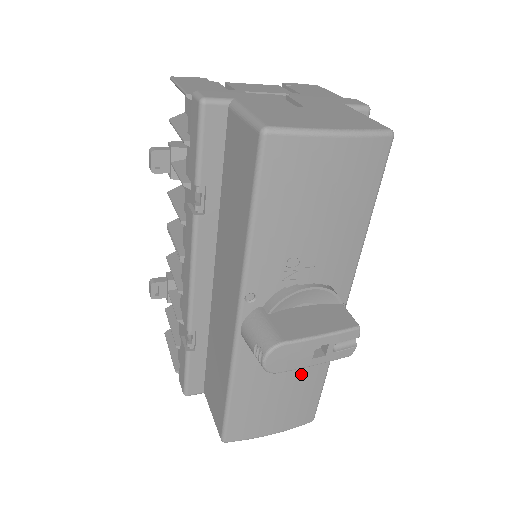
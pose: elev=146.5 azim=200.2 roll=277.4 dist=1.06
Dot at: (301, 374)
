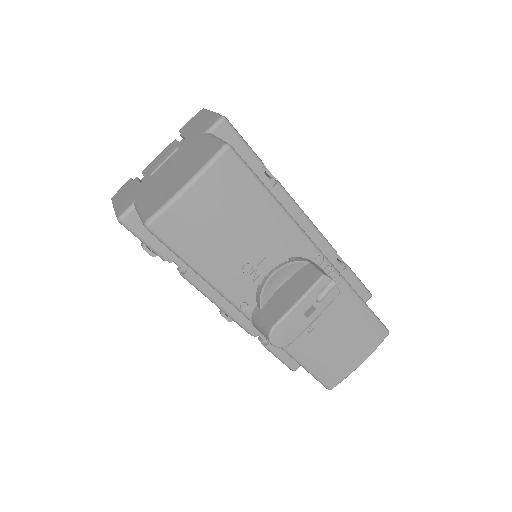
Dot at: (338, 316)
